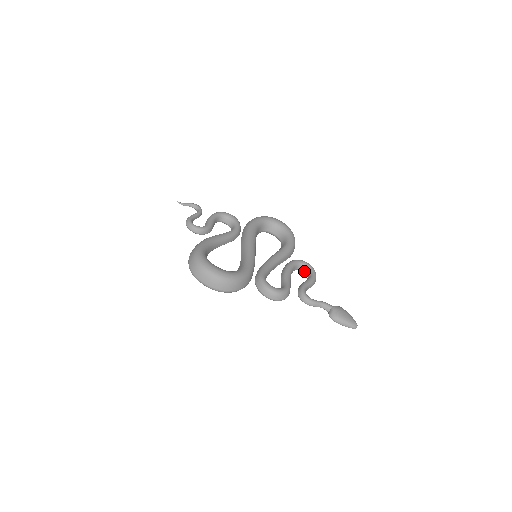
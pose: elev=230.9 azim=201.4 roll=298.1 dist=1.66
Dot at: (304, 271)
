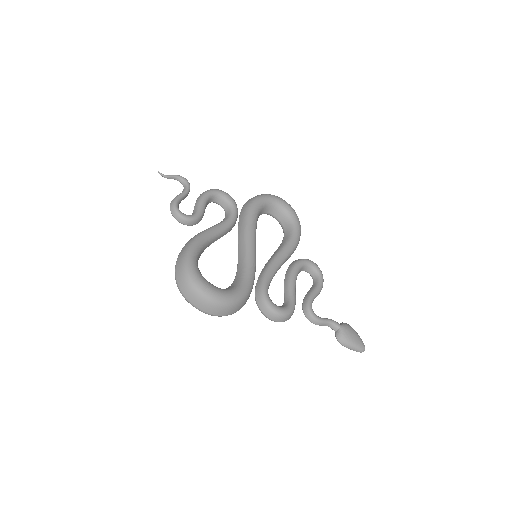
Dot at: (309, 273)
